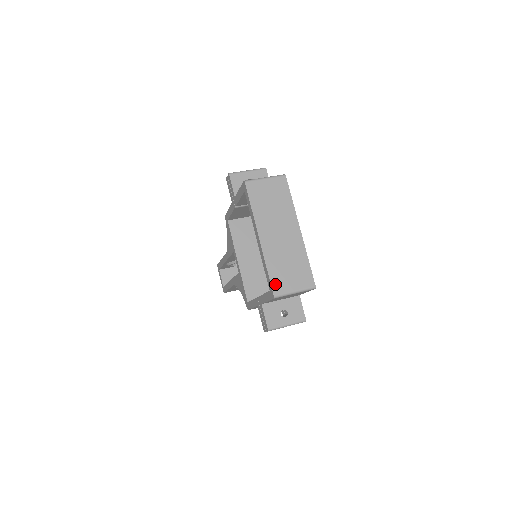
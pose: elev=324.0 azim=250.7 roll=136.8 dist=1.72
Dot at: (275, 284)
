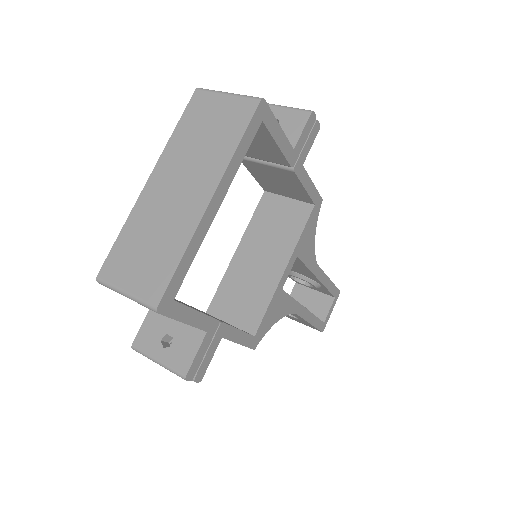
Dot at: (112, 261)
